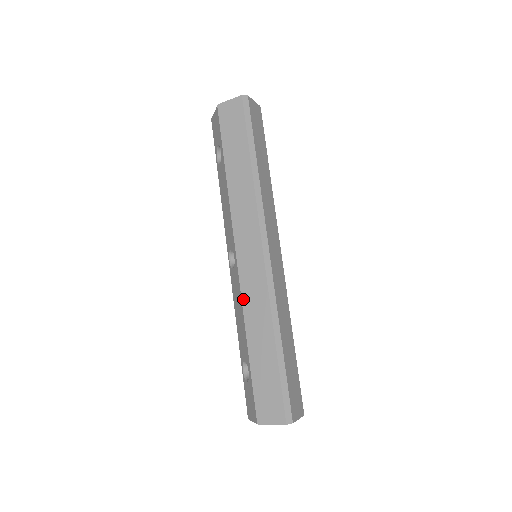
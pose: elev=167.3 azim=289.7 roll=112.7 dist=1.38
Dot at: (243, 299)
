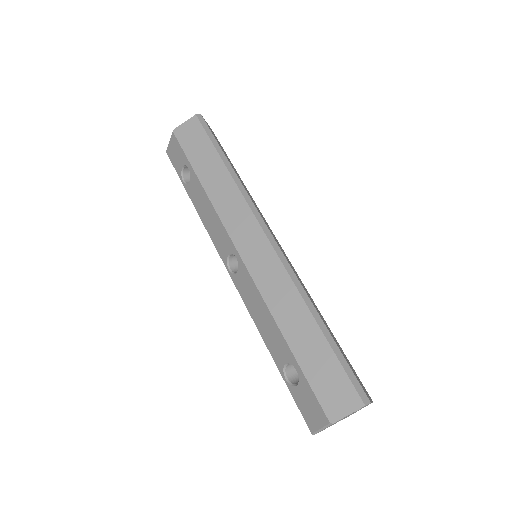
Dot at: (262, 293)
